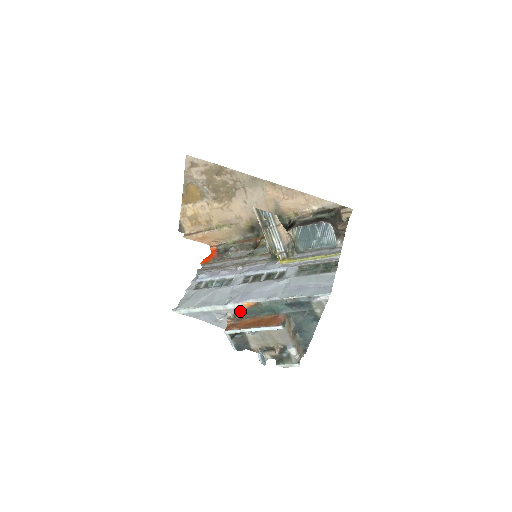
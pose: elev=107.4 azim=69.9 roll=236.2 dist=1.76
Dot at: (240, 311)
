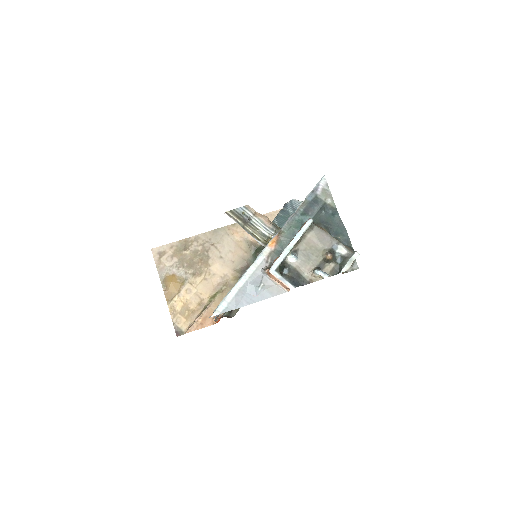
Dot at: (271, 257)
